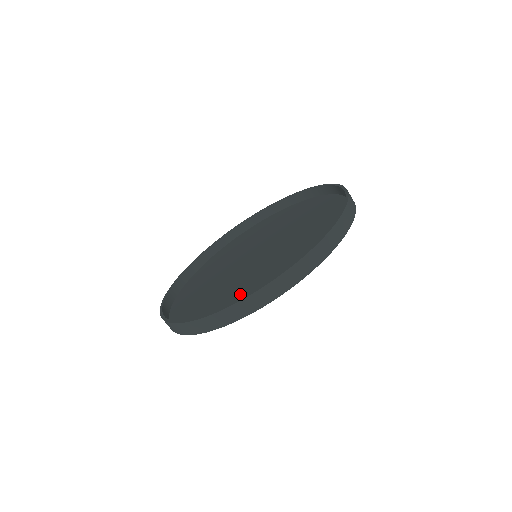
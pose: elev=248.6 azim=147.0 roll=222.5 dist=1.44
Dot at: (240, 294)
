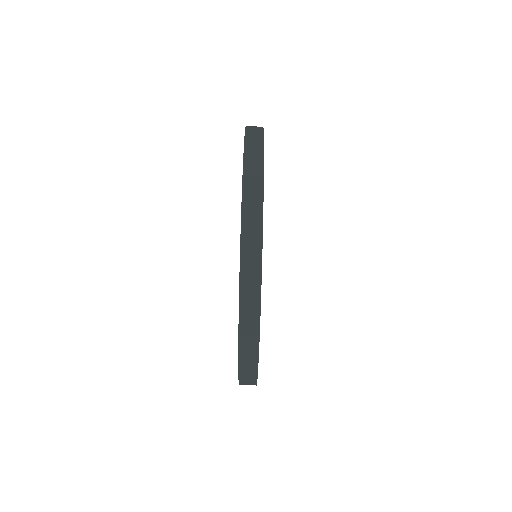
Dot at: occluded
